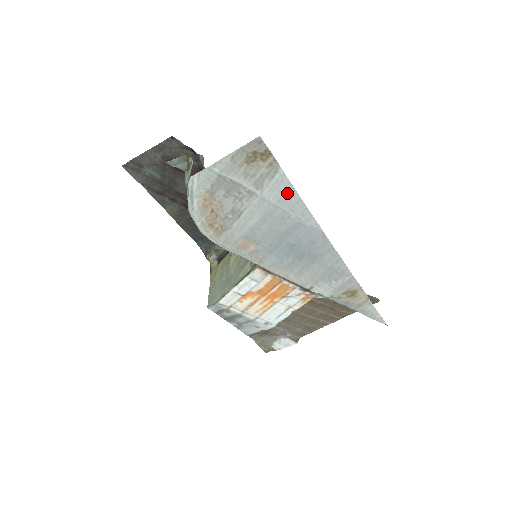
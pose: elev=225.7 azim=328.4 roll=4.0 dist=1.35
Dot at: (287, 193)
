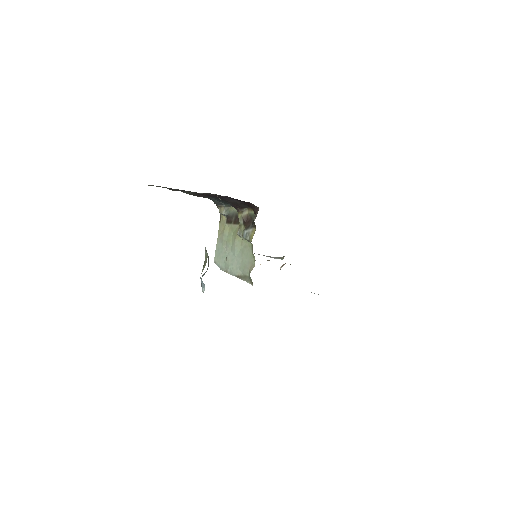
Dot at: occluded
